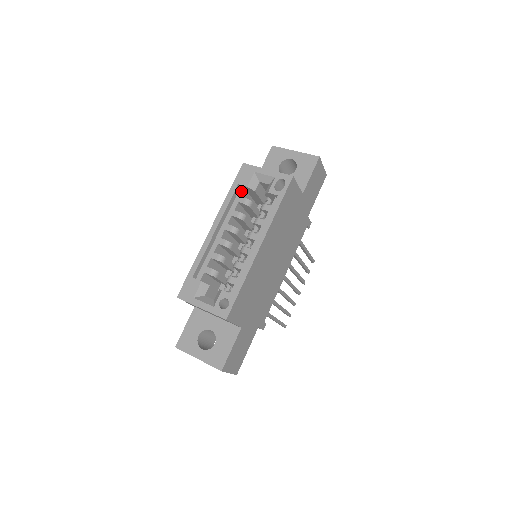
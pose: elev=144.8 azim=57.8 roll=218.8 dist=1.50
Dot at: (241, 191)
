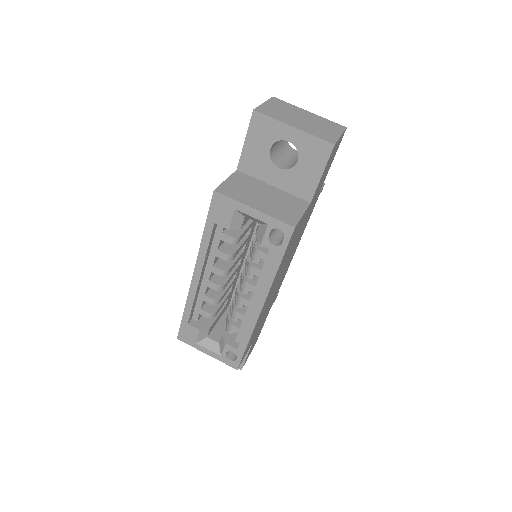
Dot at: occluded
